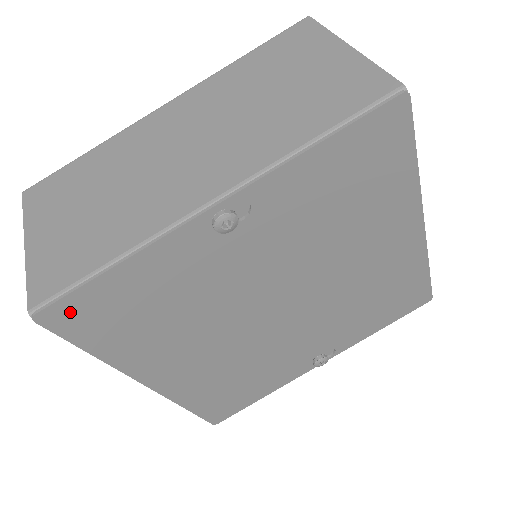
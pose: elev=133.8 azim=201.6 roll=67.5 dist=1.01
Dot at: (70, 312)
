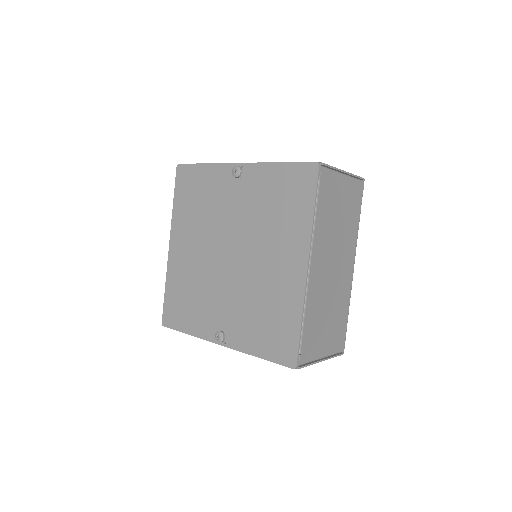
Dot at: (184, 172)
